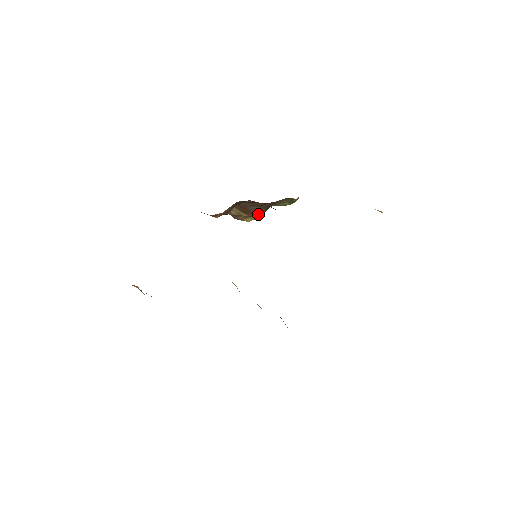
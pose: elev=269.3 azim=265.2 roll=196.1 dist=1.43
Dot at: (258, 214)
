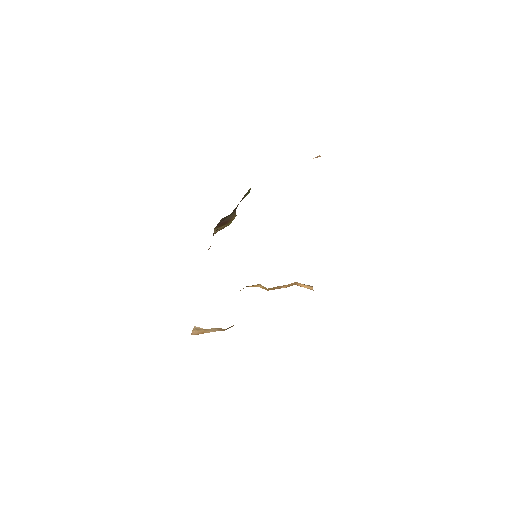
Dot at: (233, 218)
